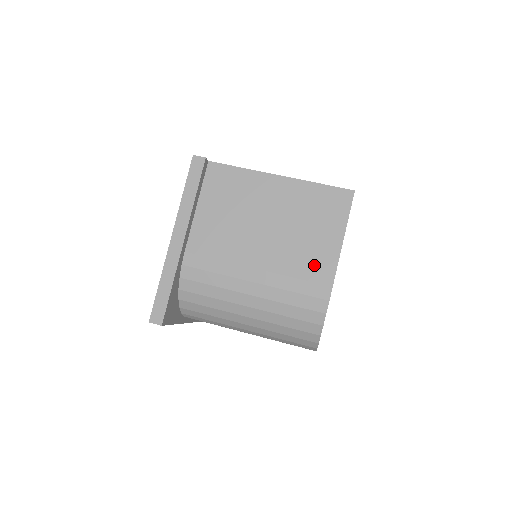
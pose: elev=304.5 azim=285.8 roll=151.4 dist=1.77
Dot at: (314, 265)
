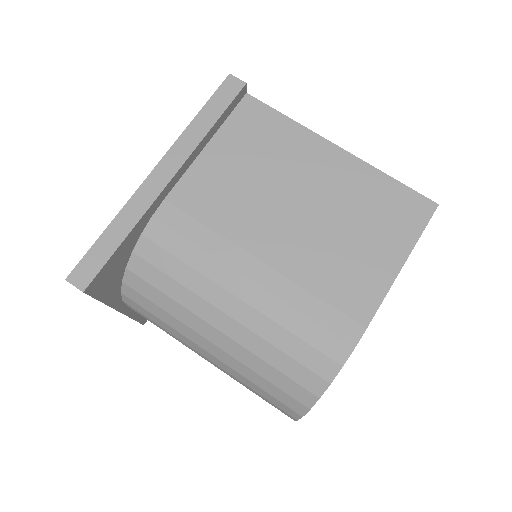
Dot at: (349, 286)
